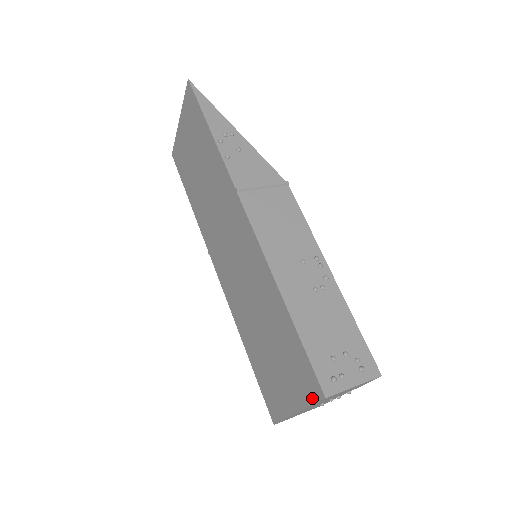
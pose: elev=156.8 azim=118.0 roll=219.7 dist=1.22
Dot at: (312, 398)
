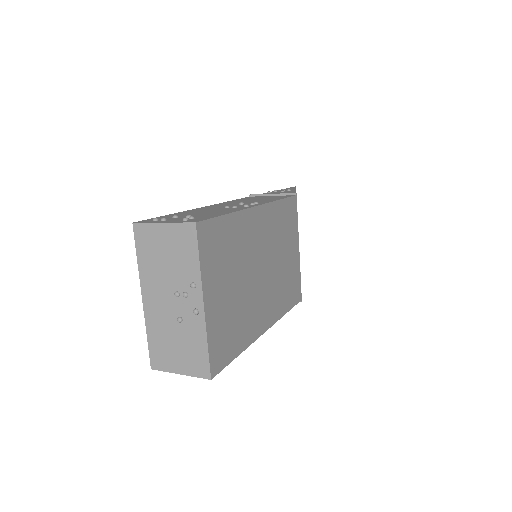
Dot at: (140, 248)
